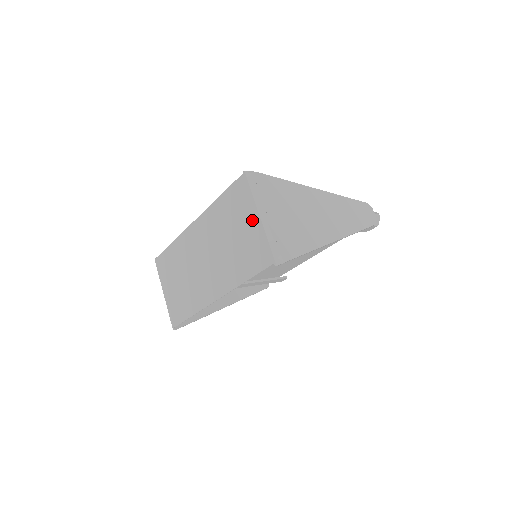
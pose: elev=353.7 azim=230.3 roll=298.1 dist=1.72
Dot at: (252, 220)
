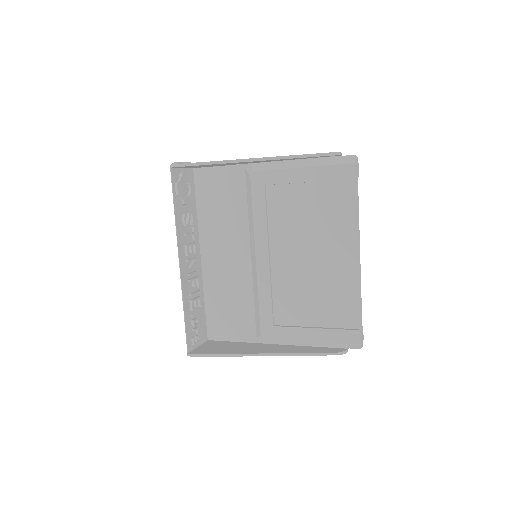
Dot at: occluded
